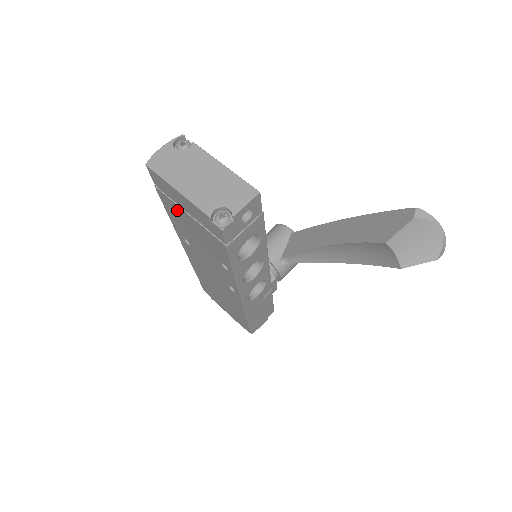
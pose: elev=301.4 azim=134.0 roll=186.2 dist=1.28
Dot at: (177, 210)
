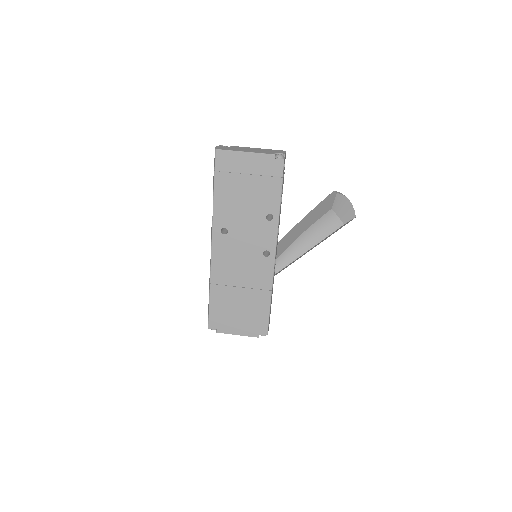
Dot at: (234, 182)
